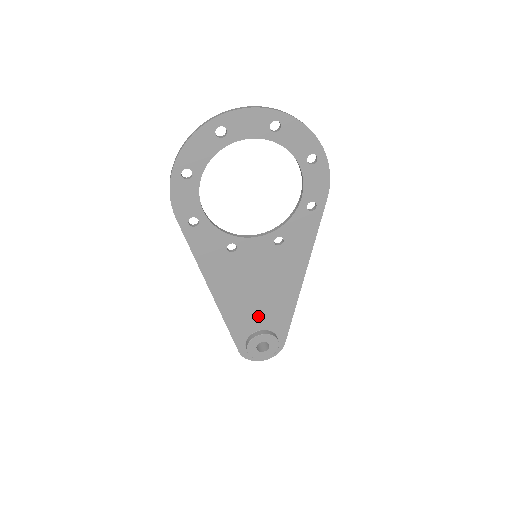
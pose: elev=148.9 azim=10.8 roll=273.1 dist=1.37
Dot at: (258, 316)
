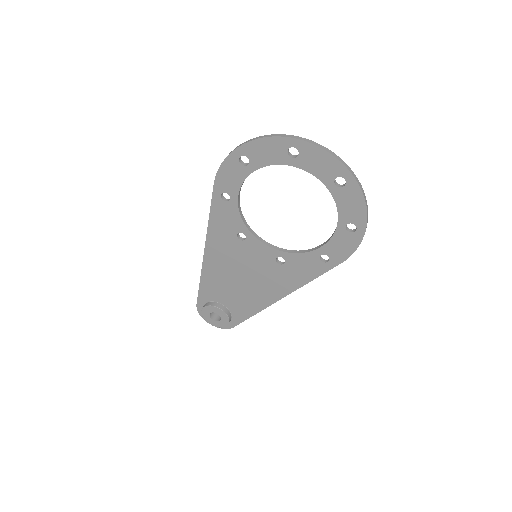
Dot at: (228, 295)
